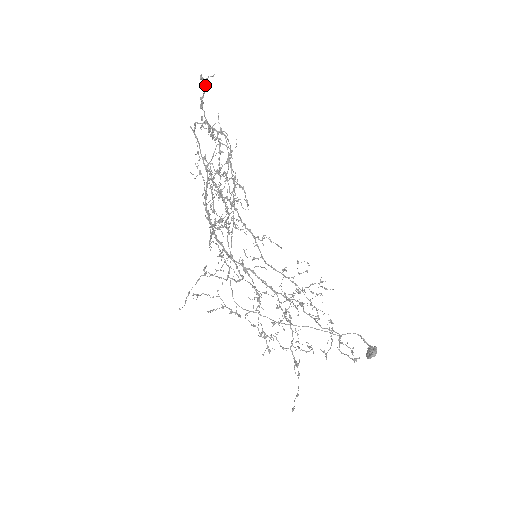
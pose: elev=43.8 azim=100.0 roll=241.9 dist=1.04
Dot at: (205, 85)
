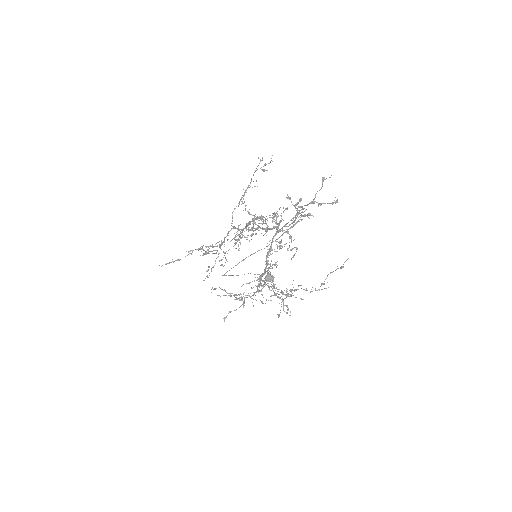
Dot at: occluded
